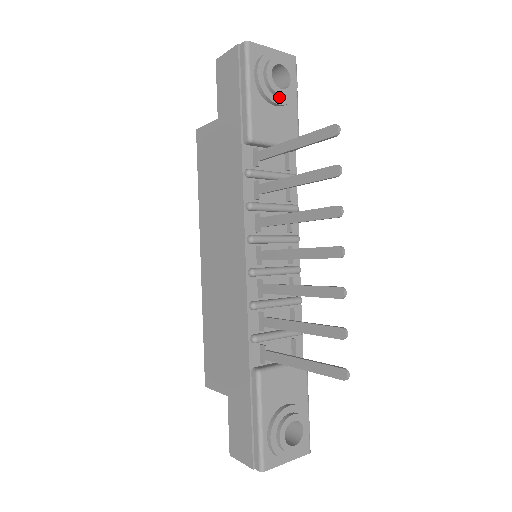
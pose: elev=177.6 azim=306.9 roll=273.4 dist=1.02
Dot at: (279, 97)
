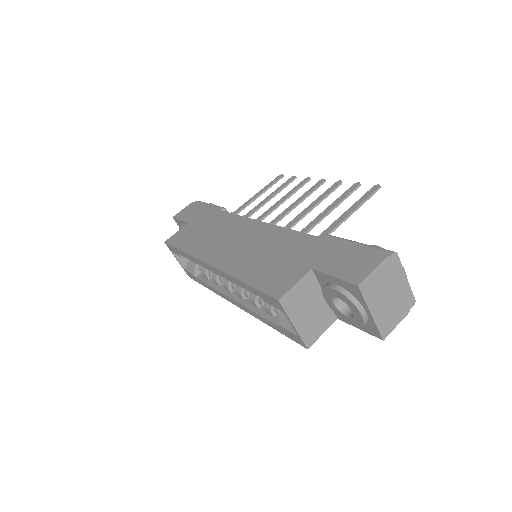
Dot at: occluded
